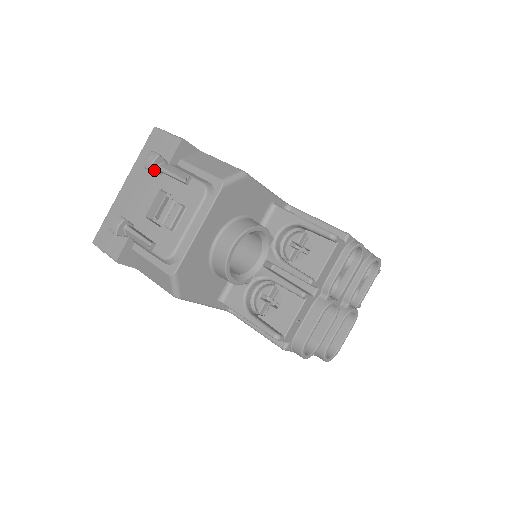
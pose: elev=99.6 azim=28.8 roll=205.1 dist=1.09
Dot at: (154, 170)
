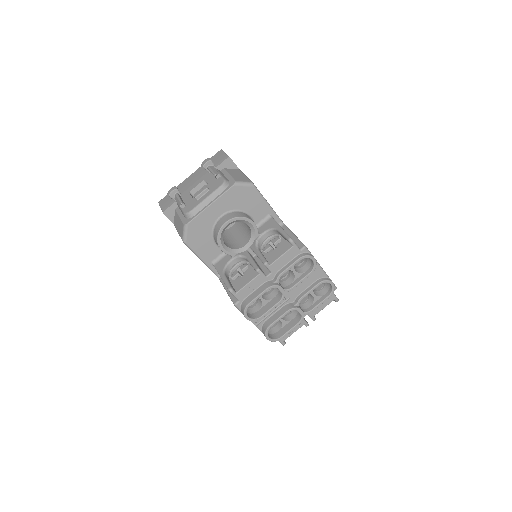
Dot at: (205, 168)
